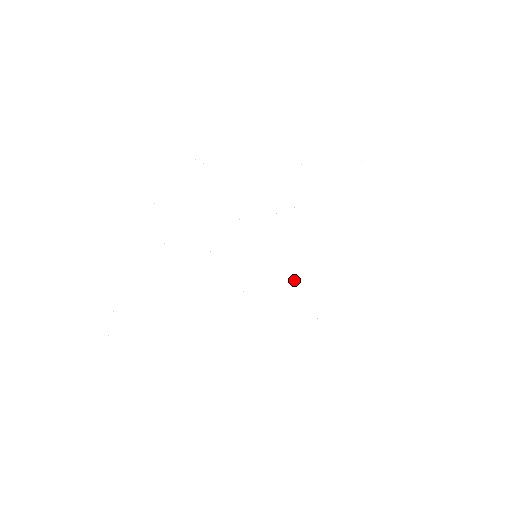
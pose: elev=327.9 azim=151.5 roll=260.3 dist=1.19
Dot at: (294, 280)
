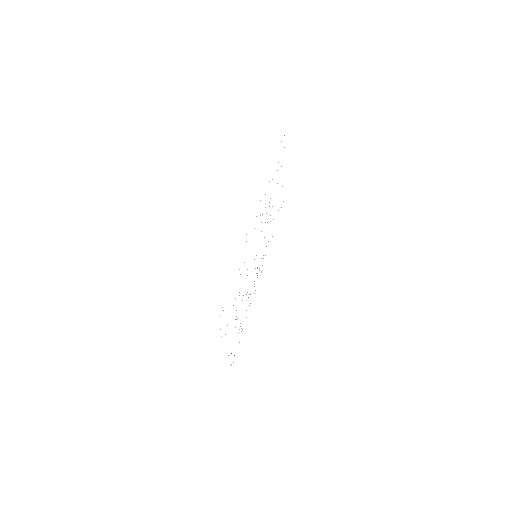
Dot at: occluded
